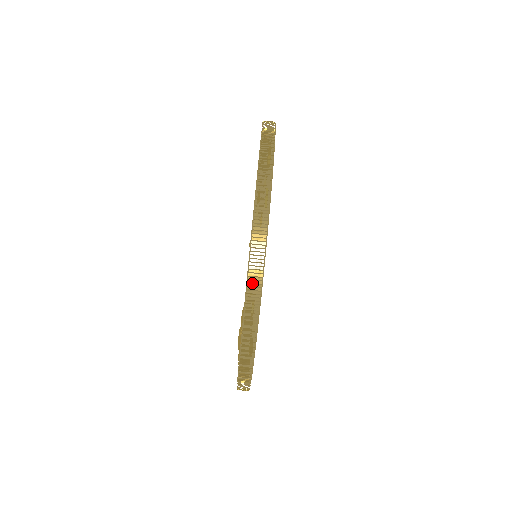
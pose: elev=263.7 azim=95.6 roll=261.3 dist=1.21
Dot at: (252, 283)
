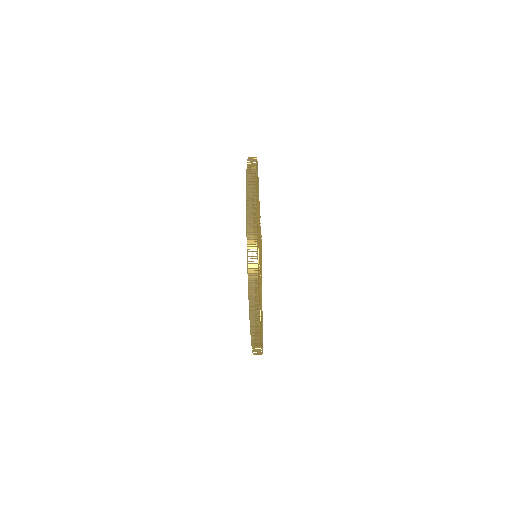
Dot at: occluded
